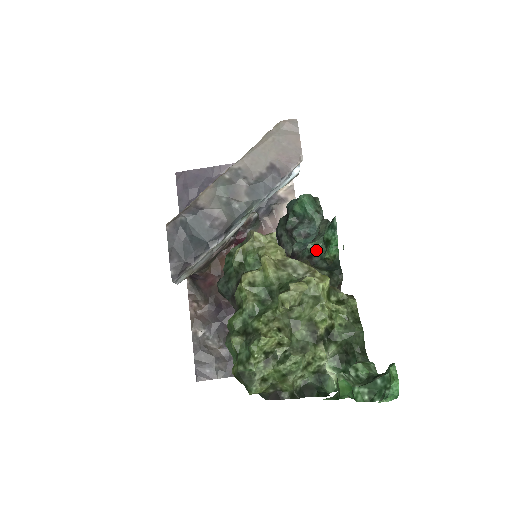
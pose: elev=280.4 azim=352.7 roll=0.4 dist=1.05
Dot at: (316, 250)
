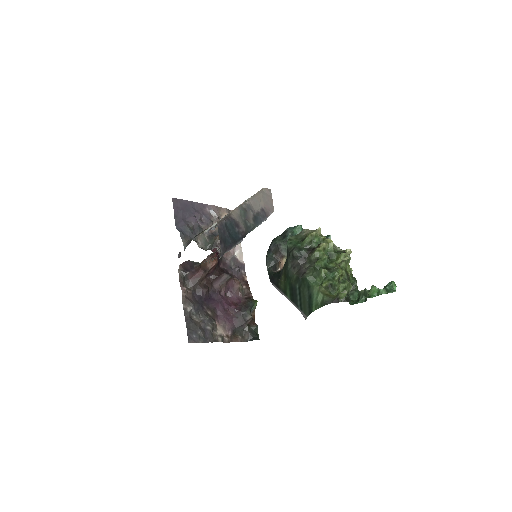
Dot at: occluded
